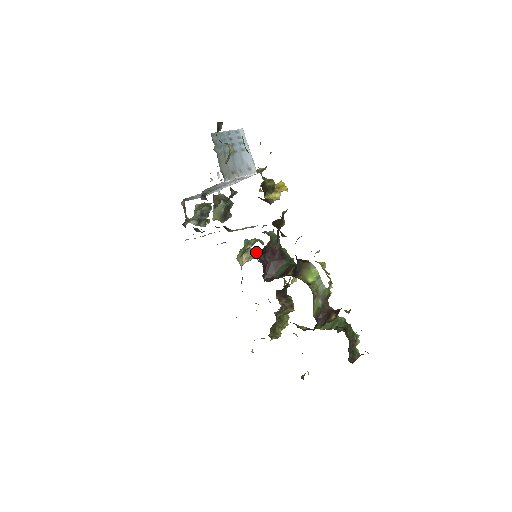
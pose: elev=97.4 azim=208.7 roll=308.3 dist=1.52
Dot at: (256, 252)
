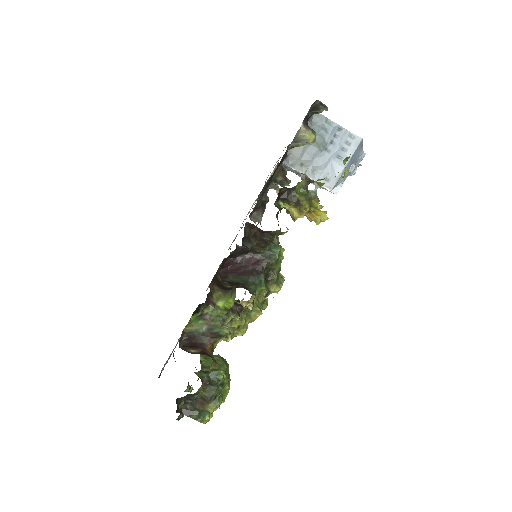
Dot at: occluded
